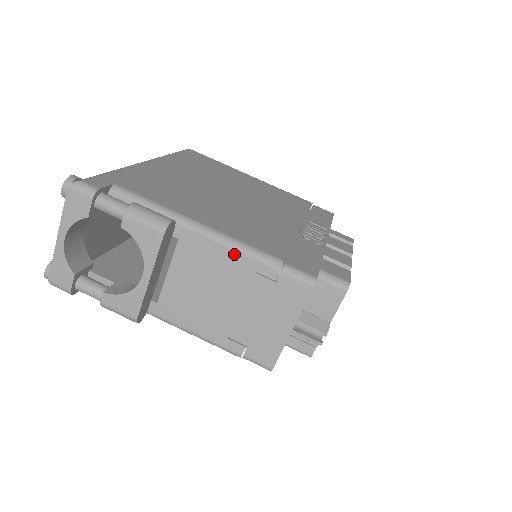
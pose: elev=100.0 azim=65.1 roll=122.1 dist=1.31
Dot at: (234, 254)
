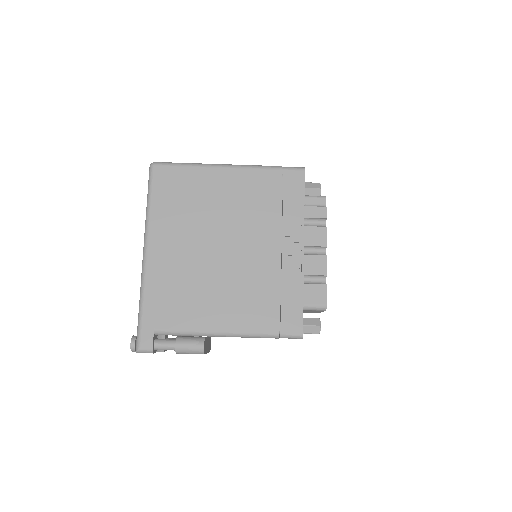
Dot at: occluded
